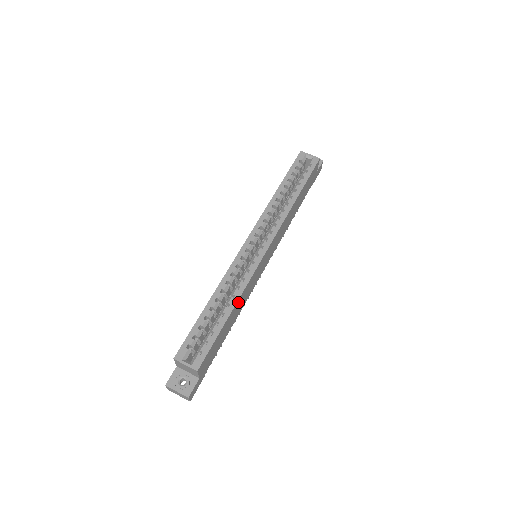
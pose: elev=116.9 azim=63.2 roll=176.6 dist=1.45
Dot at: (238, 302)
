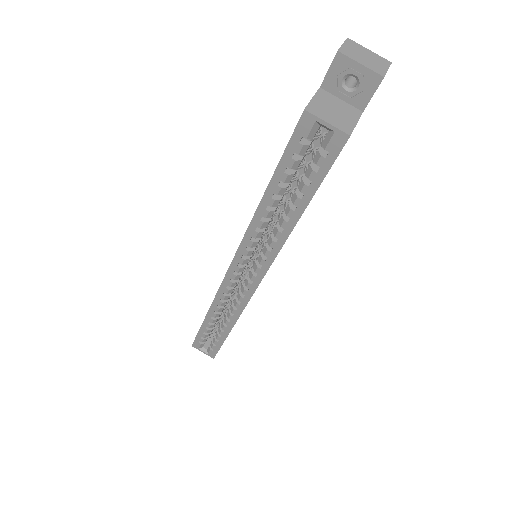
Dot at: occluded
